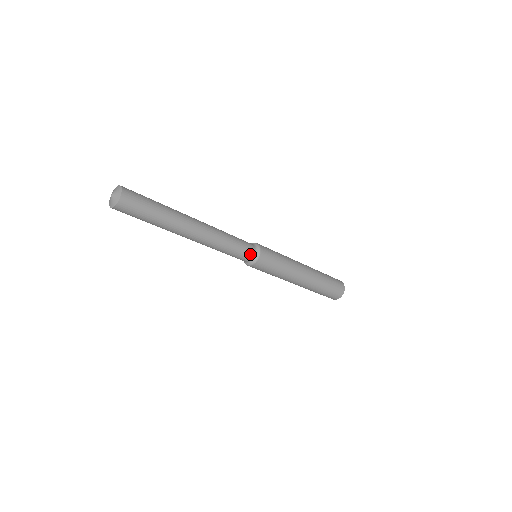
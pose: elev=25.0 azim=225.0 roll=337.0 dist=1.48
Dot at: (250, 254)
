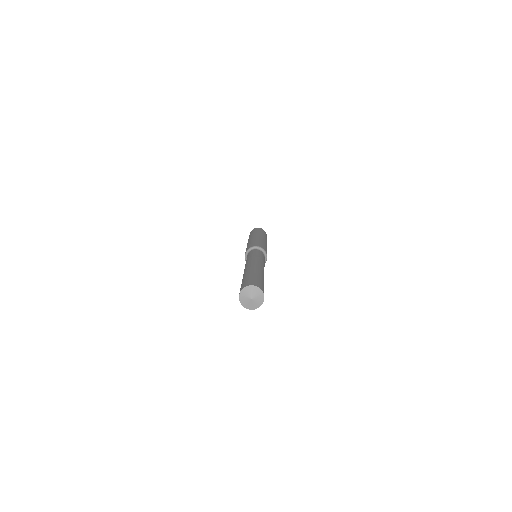
Dot at: occluded
